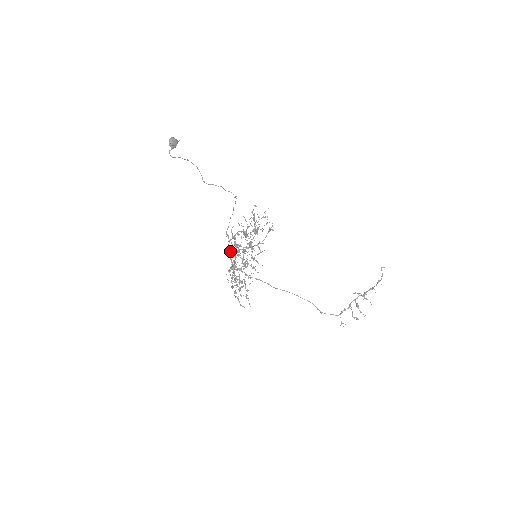
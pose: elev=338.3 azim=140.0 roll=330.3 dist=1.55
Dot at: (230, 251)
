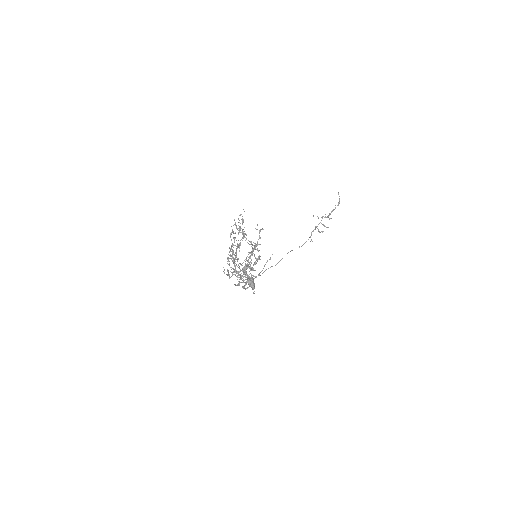
Dot at: (240, 271)
